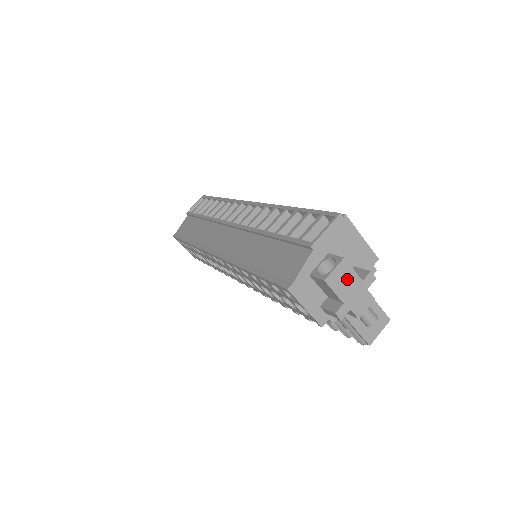
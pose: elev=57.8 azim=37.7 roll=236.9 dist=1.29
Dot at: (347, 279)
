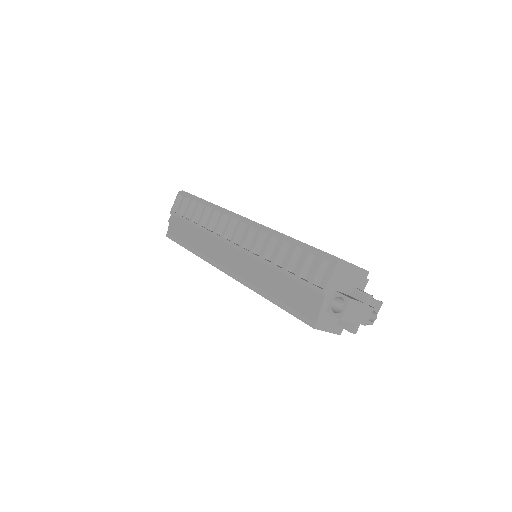
Dot at: (355, 309)
